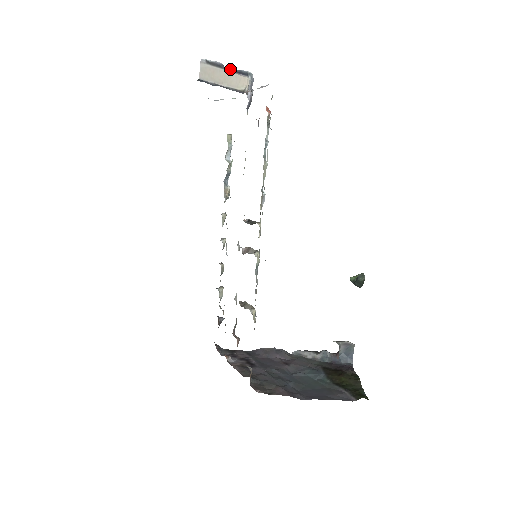
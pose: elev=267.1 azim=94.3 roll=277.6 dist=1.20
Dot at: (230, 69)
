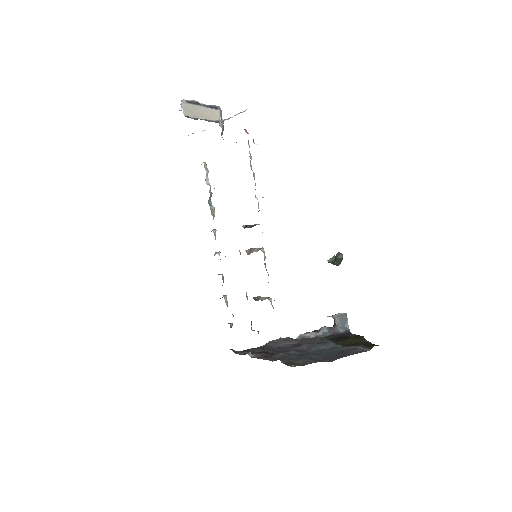
Dot at: (204, 105)
